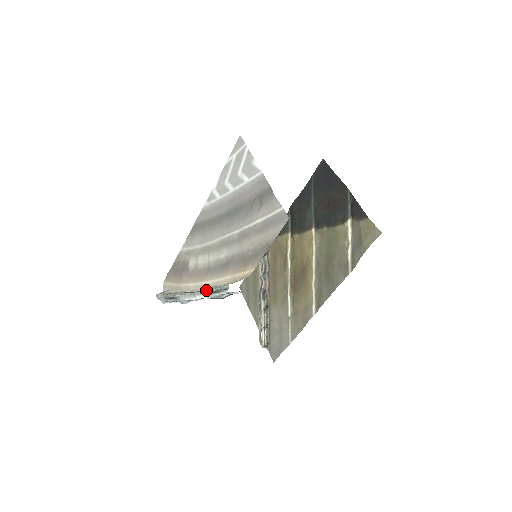
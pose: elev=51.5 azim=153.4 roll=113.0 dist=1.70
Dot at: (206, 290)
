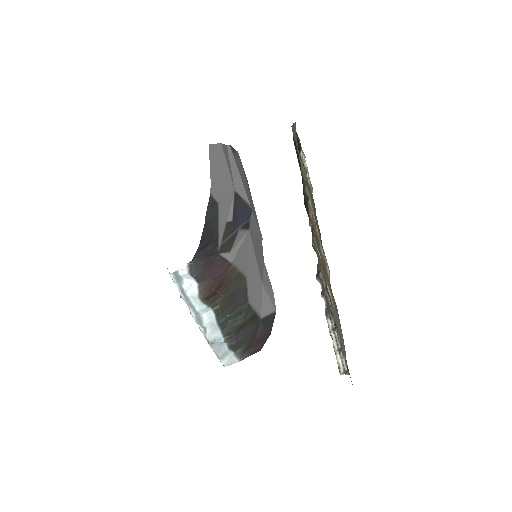
Dot at: occluded
